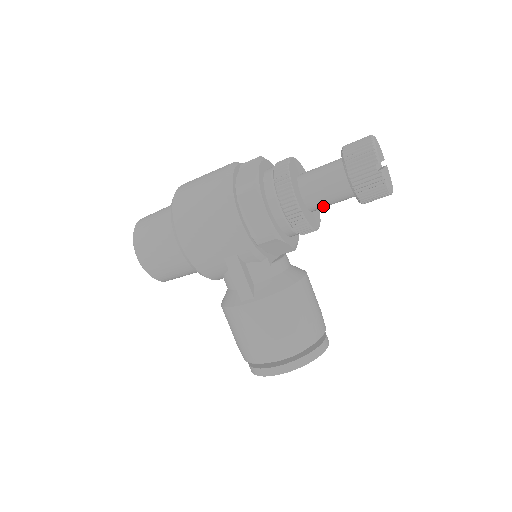
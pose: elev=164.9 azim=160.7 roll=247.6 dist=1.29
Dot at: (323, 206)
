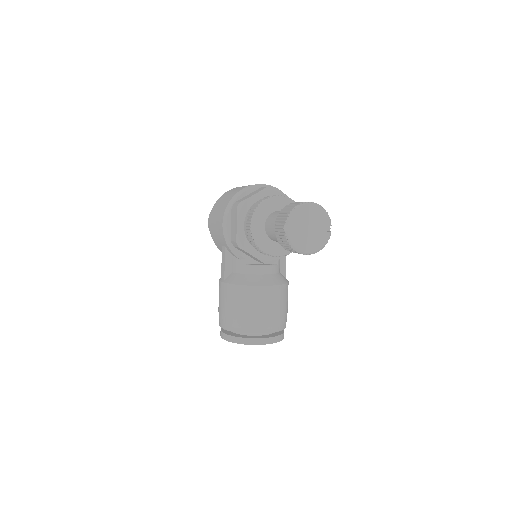
Dot at: occluded
